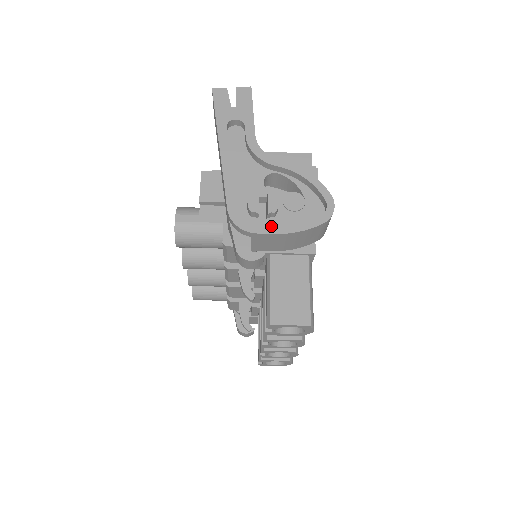
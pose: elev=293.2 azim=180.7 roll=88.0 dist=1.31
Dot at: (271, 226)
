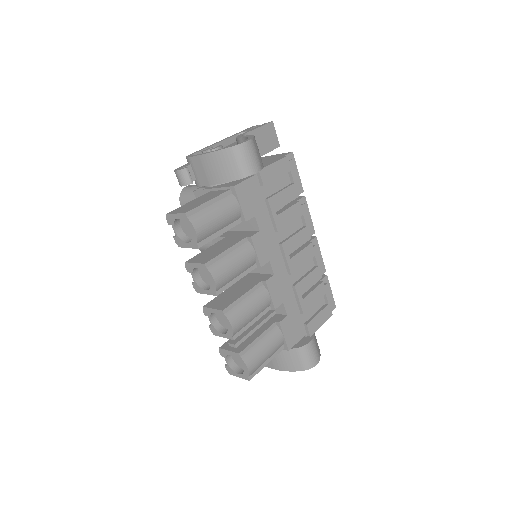
Dot at: occluded
